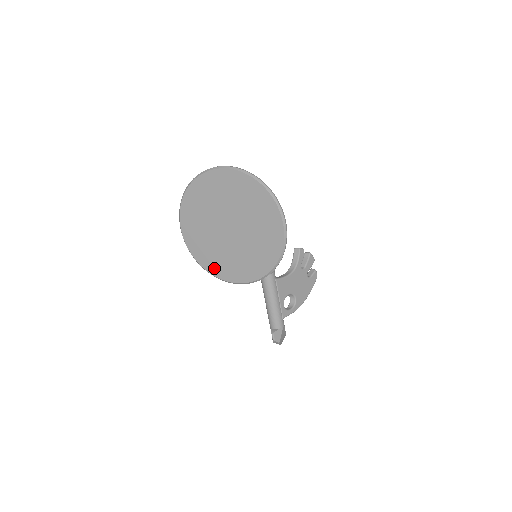
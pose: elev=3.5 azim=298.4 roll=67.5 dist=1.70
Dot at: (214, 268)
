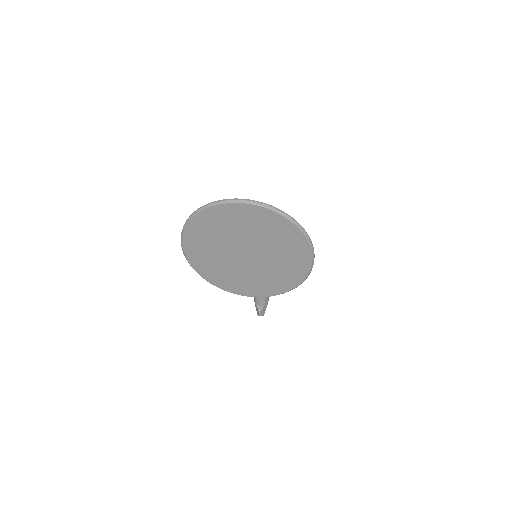
Dot at: (220, 282)
